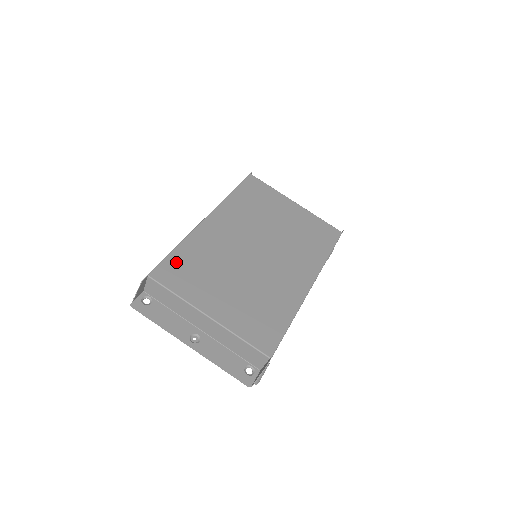
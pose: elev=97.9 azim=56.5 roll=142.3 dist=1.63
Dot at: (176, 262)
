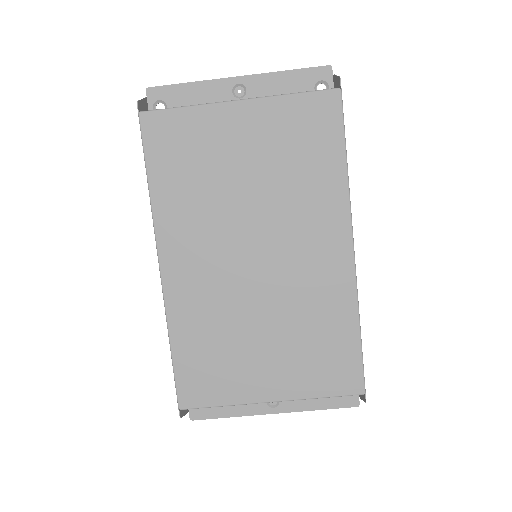
Dot at: (188, 369)
